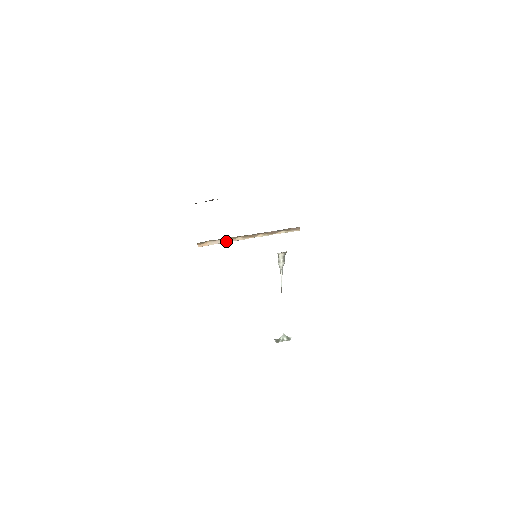
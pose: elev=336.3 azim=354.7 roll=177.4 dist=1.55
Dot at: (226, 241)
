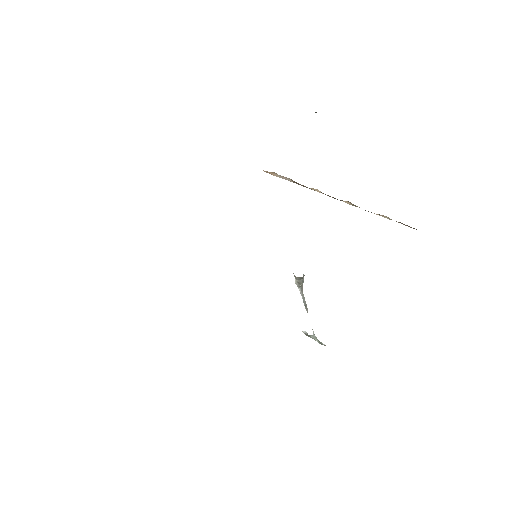
Dot at: occluded
